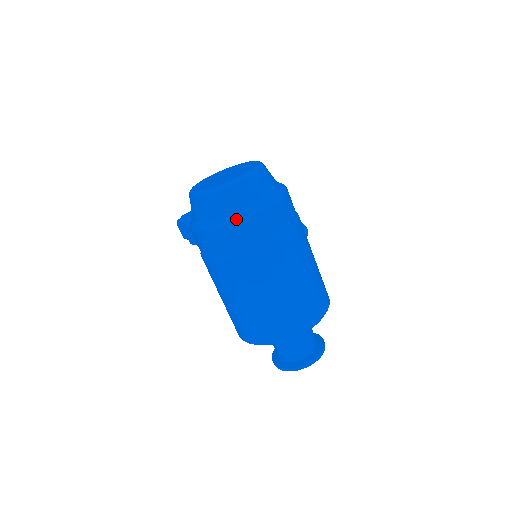
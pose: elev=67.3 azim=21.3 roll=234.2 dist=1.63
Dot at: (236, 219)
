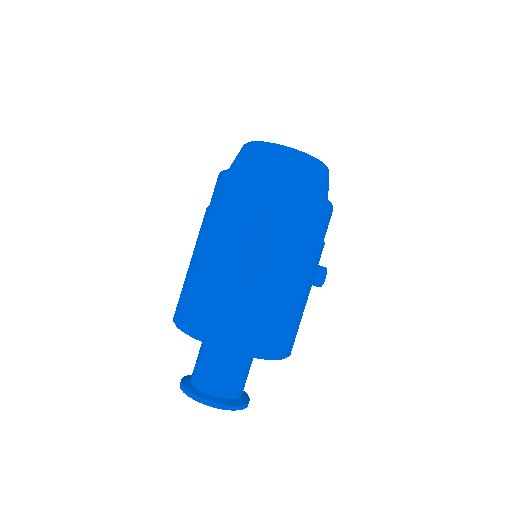
Dot at: (252, 173)
